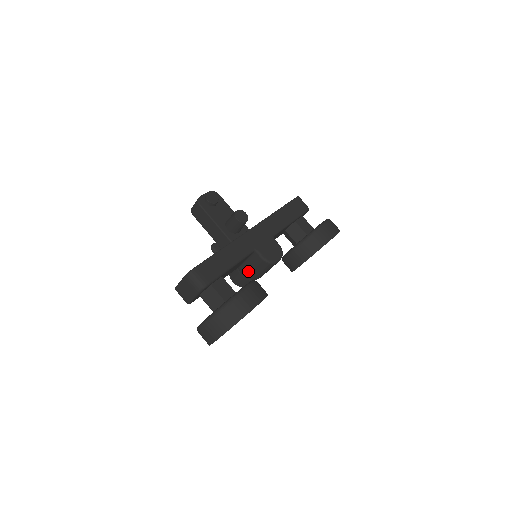
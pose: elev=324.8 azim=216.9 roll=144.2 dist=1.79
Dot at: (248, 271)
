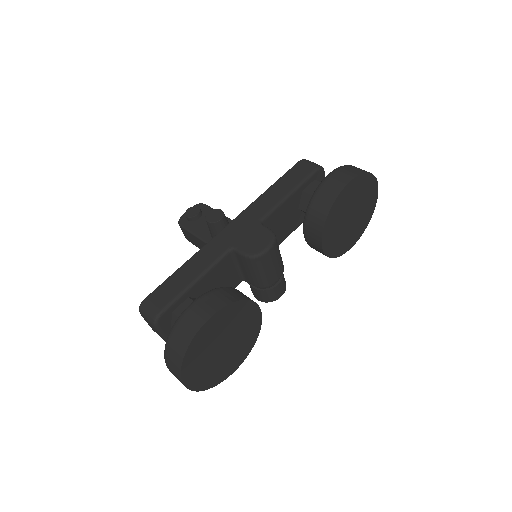
Dot at: (250, 279)
